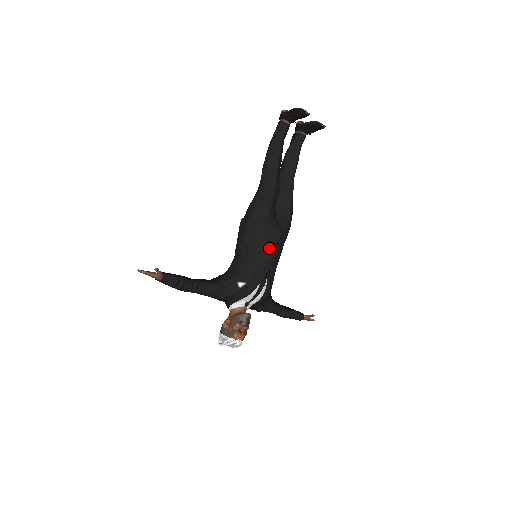
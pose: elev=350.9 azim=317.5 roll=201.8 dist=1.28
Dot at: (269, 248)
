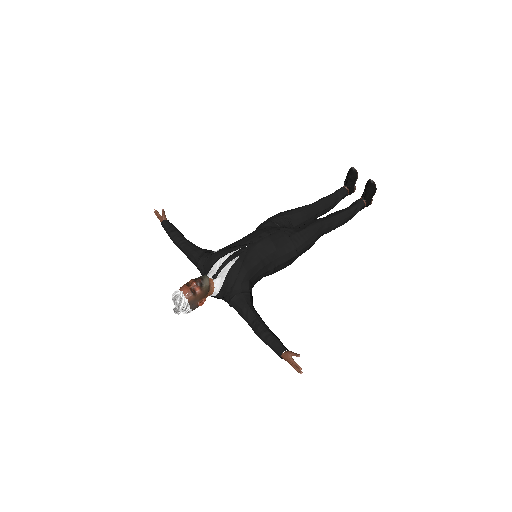
Dot at: (259, 233)
